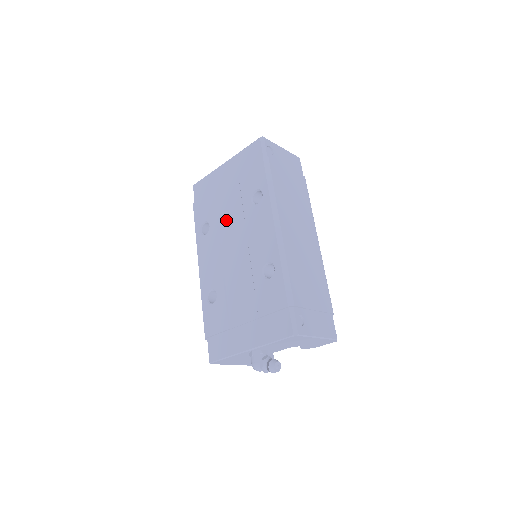
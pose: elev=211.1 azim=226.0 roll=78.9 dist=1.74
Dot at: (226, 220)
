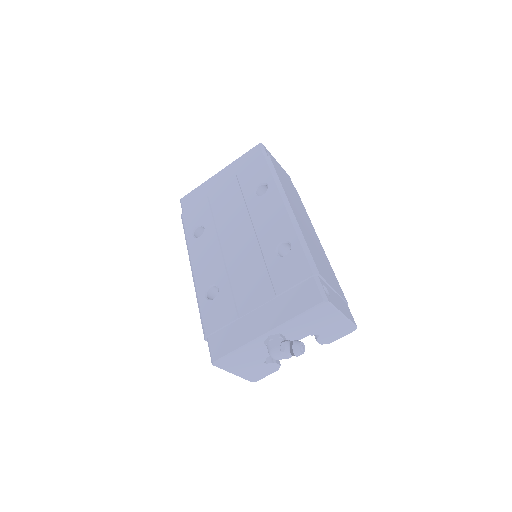
Dot at: (225, 218)
